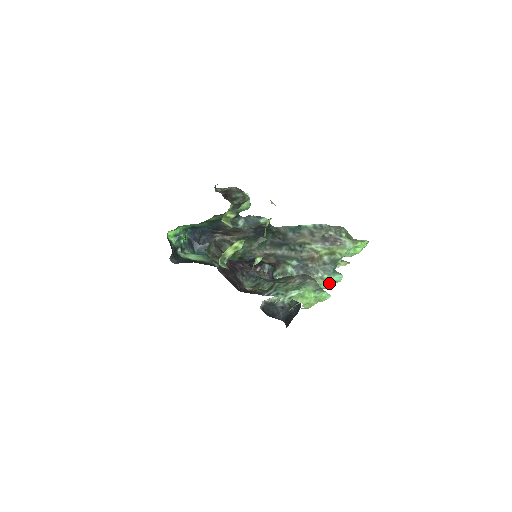
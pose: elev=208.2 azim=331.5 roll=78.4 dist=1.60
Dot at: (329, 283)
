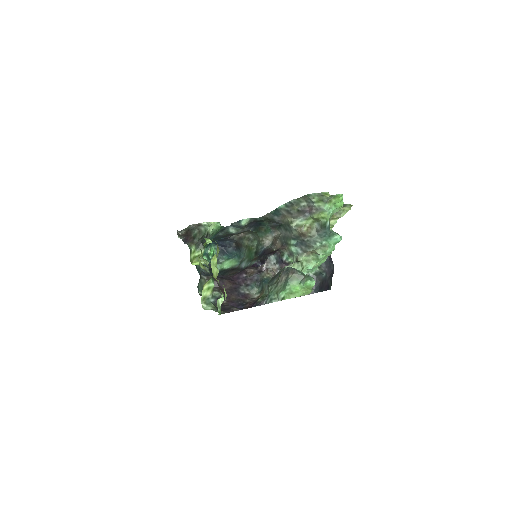
Dot at: (331, 247)
